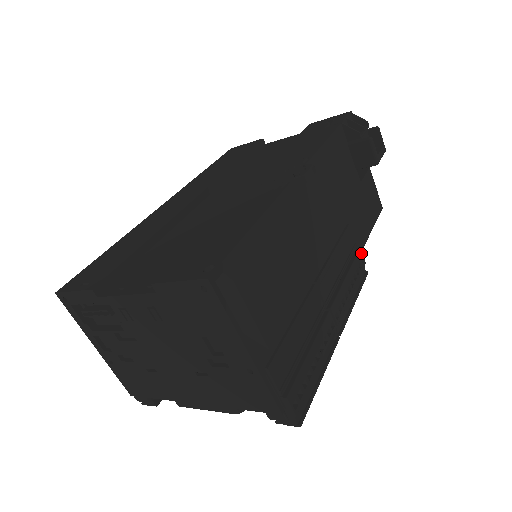
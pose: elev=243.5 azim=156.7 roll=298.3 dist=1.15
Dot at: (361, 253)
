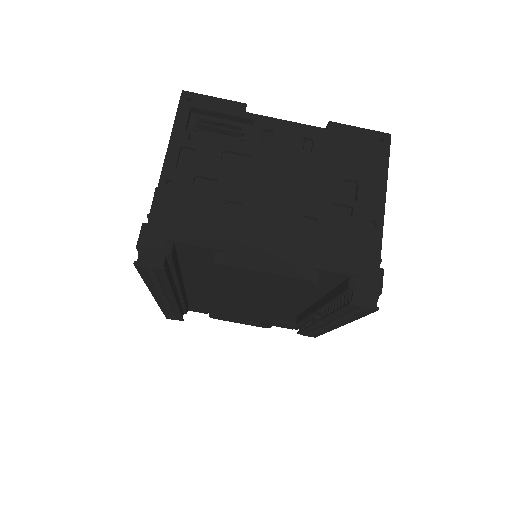
Dot at: occluded
